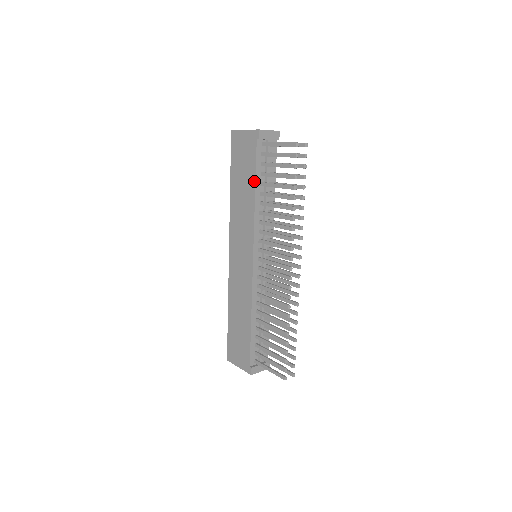
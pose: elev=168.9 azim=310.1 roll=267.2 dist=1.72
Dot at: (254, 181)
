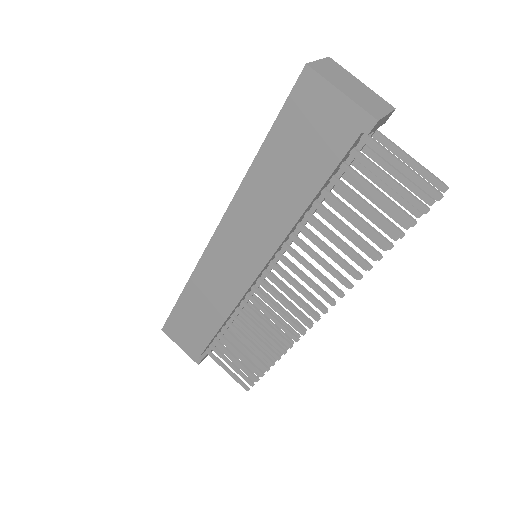
Dot at: (317, 189)
